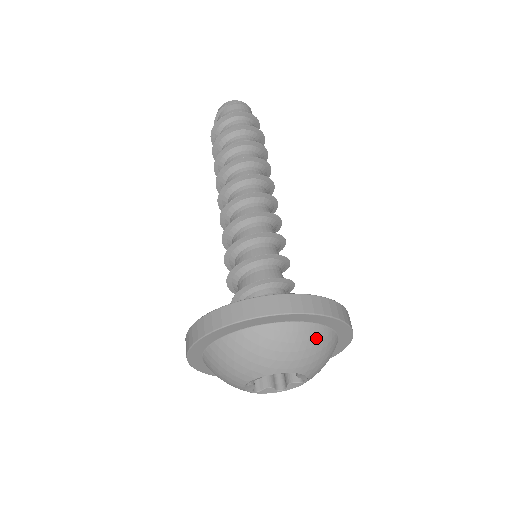
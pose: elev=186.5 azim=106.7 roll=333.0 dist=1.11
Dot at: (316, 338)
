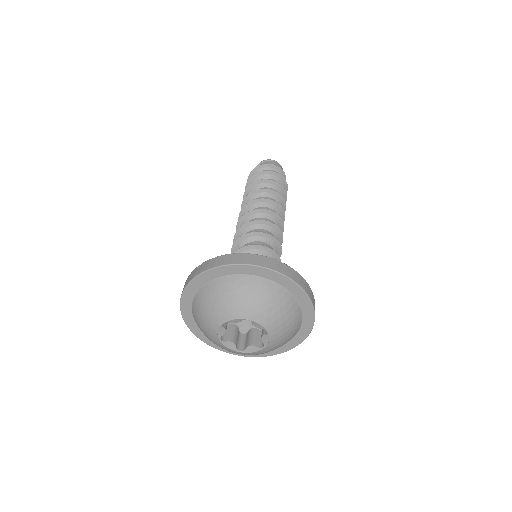
Dot at: (248, 286)
